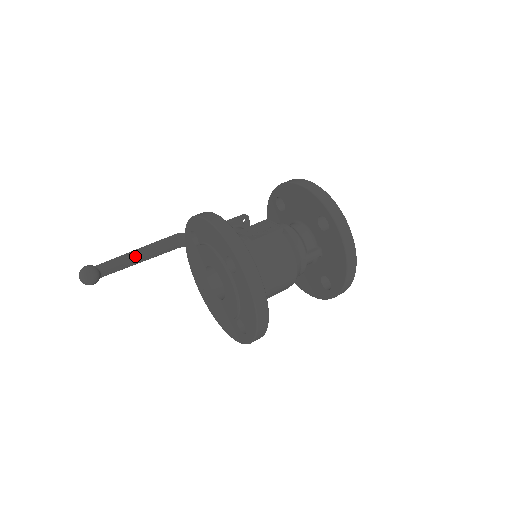
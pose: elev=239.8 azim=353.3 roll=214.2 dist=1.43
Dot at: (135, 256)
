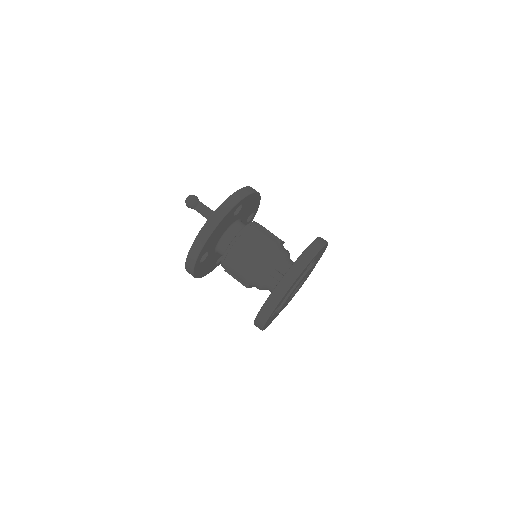
Dot at: occluded
